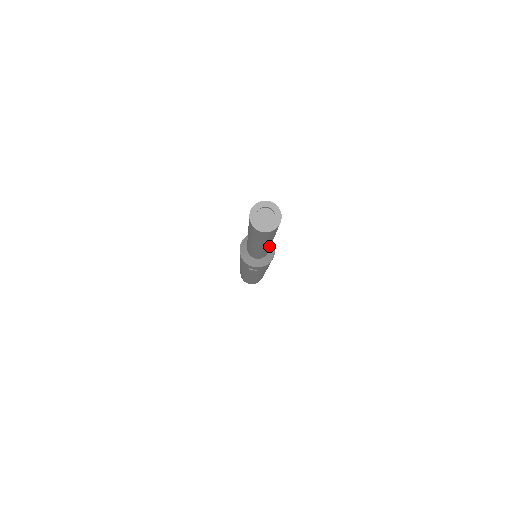
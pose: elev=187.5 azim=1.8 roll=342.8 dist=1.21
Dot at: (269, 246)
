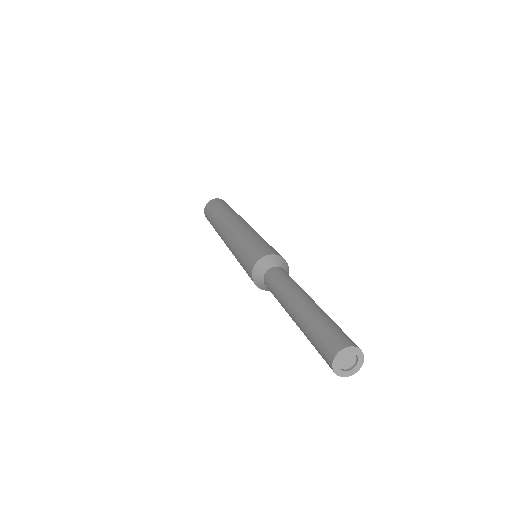
Dot at: occluded
